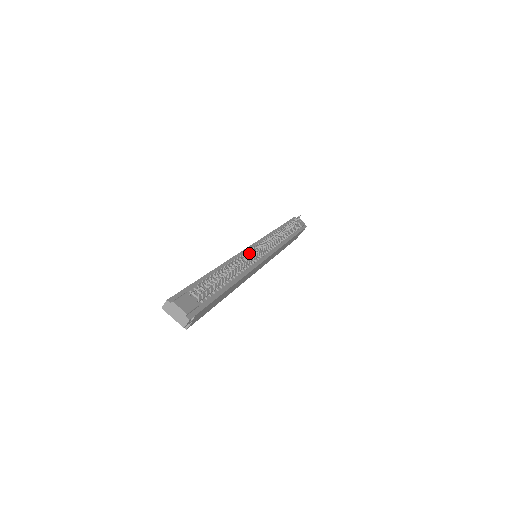
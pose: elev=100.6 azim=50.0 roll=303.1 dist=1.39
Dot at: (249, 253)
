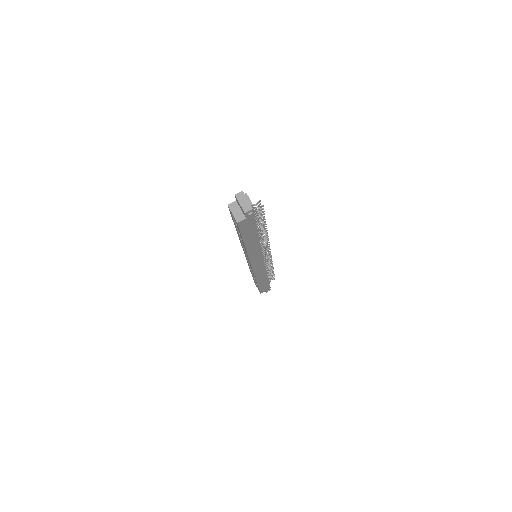
Dot at: occluded
